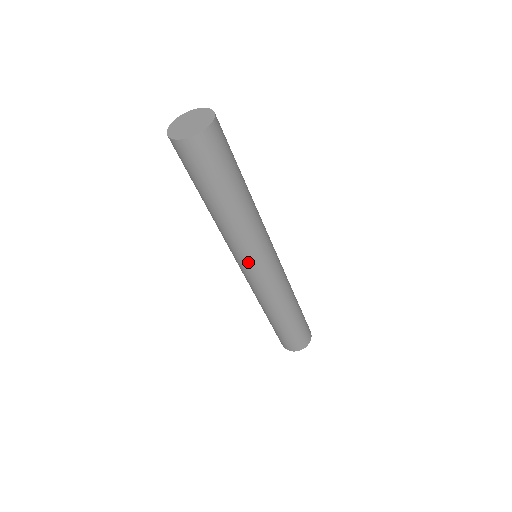
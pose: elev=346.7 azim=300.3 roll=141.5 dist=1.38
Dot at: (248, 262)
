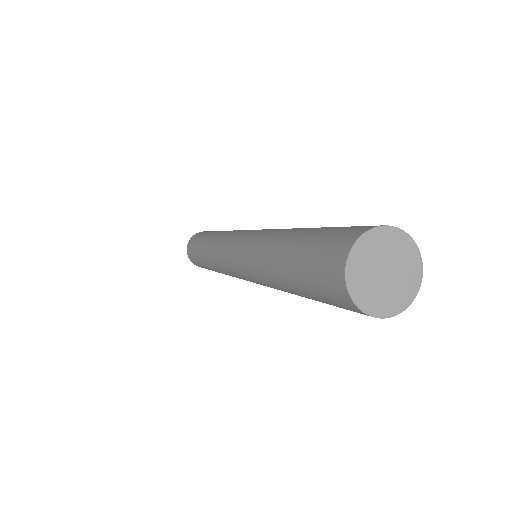
Dot at: occluded
